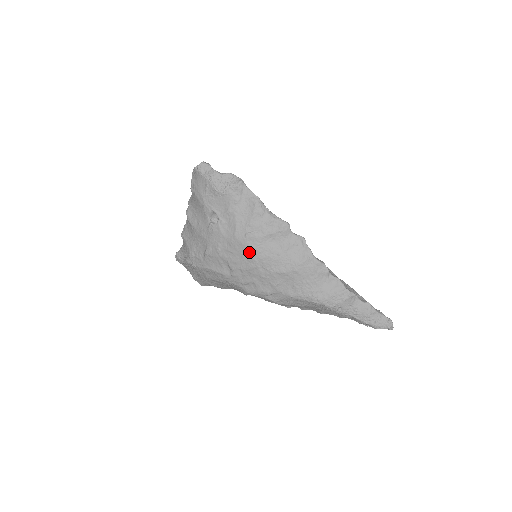
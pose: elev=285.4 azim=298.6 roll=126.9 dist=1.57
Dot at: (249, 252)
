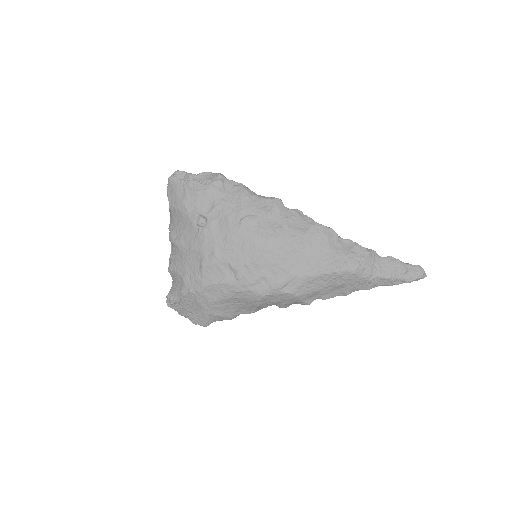
Dot at: (249, 239)
